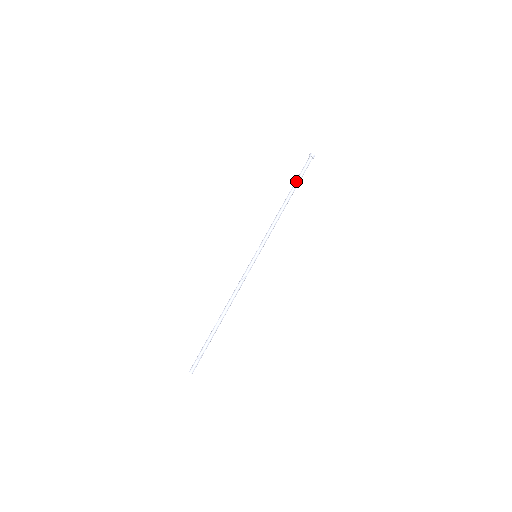
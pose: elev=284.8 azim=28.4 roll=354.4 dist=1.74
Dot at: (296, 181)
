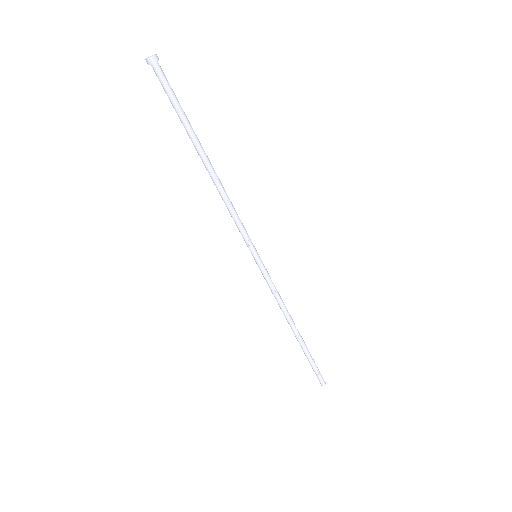
Dot at: (185, 125)
